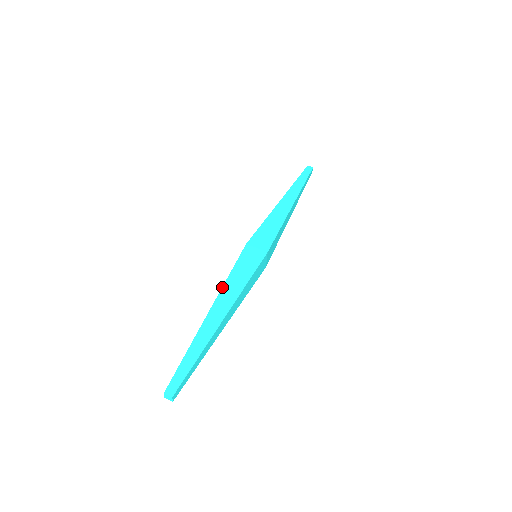
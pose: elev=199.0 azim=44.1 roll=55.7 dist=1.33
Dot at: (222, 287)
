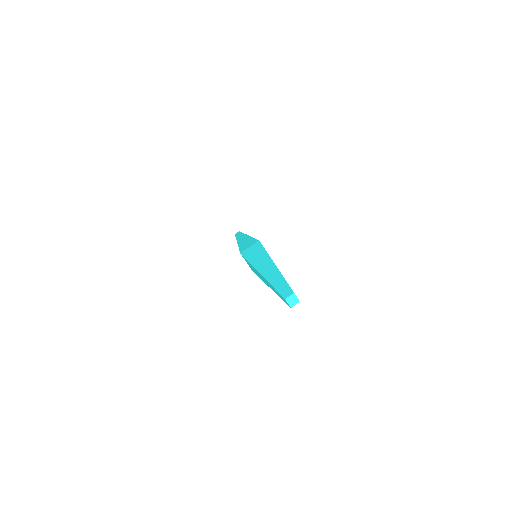
Dot at: occluded
